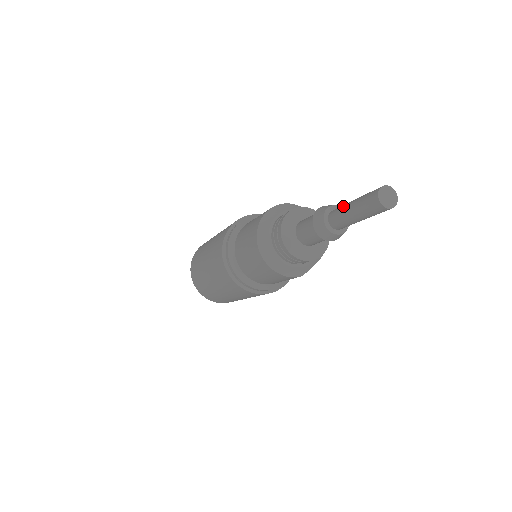
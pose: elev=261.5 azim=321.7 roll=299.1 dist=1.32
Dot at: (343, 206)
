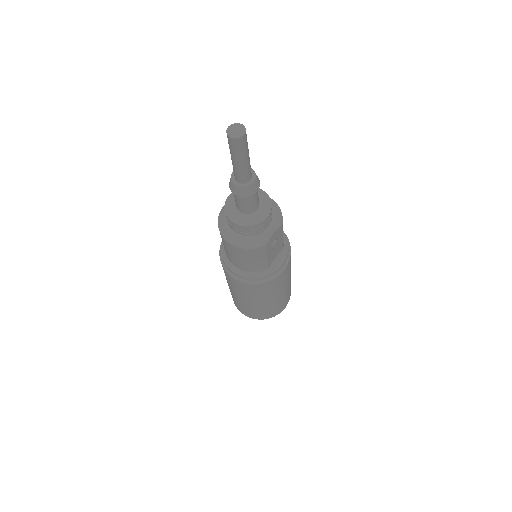
Dot at: occluded
